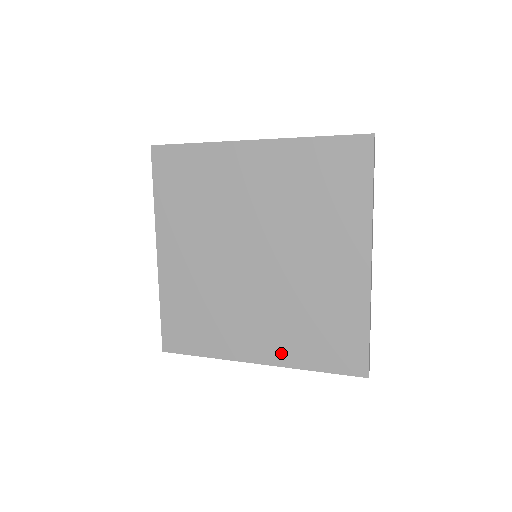
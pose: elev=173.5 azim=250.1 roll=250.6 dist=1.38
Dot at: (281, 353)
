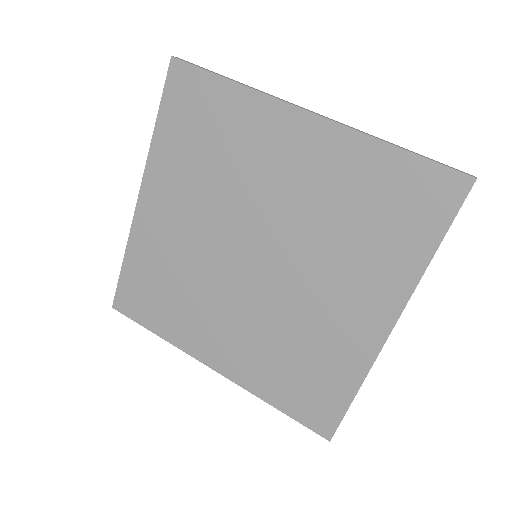
Dot at: (243, 372)
